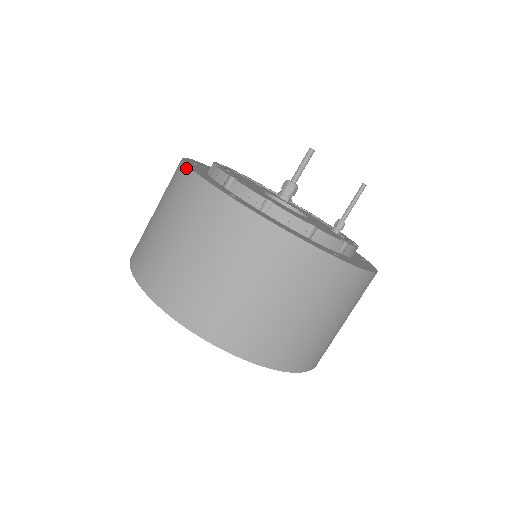
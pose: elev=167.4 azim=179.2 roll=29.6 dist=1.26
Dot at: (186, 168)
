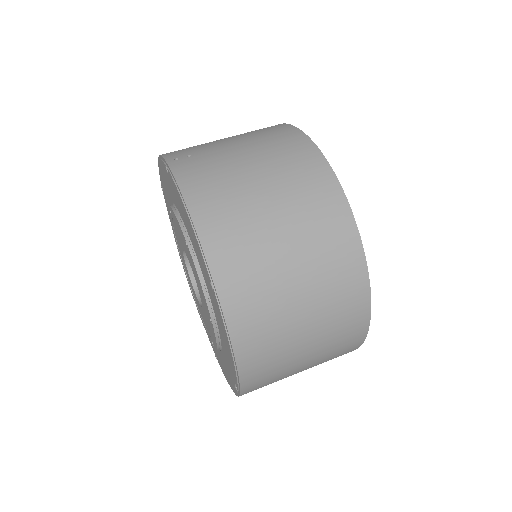
Dot at: (327, 165)
